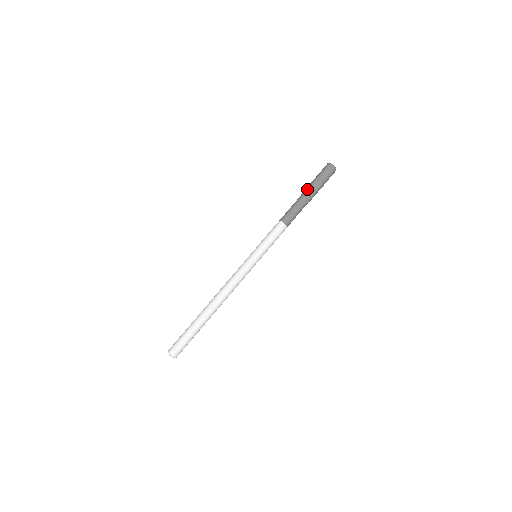
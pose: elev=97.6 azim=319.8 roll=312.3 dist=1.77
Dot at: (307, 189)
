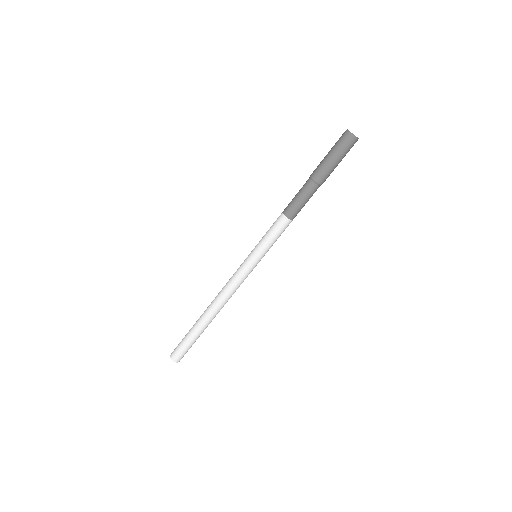
Dot at: (318, 172)
